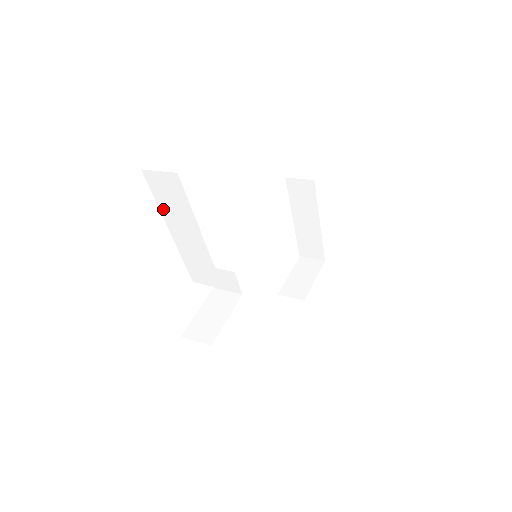
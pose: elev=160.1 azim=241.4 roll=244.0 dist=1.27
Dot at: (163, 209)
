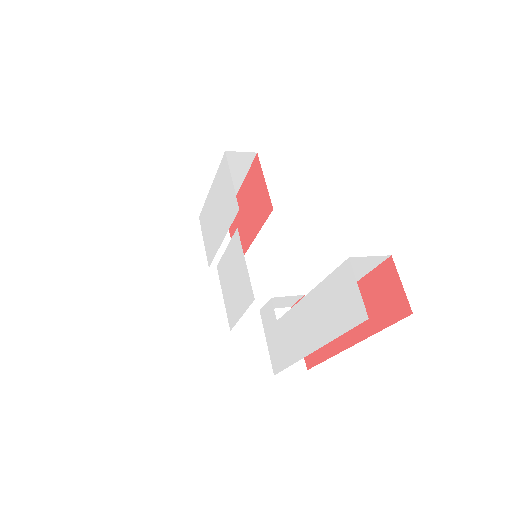
Dot at: occluded
